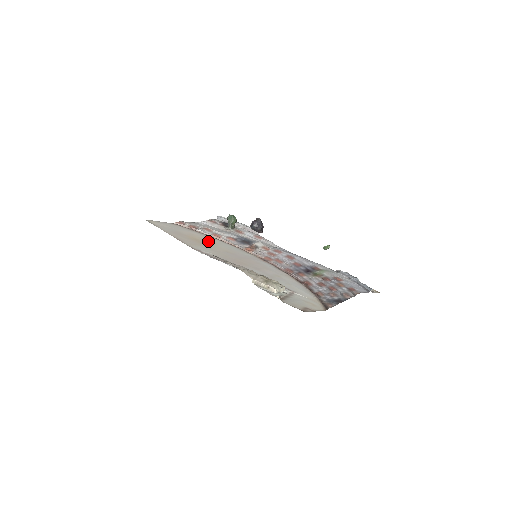
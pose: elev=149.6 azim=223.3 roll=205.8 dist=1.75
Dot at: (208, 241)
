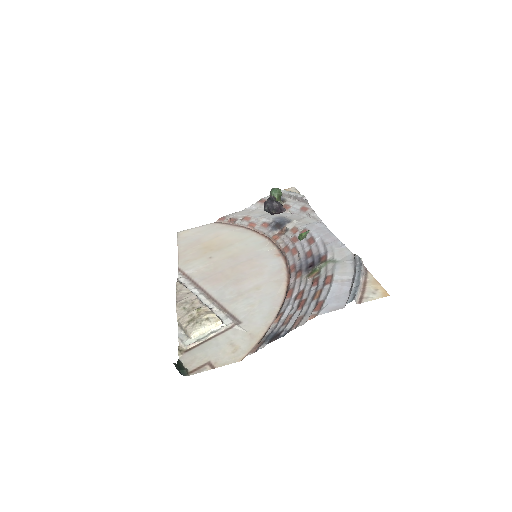
Dot at: (226, 242)
